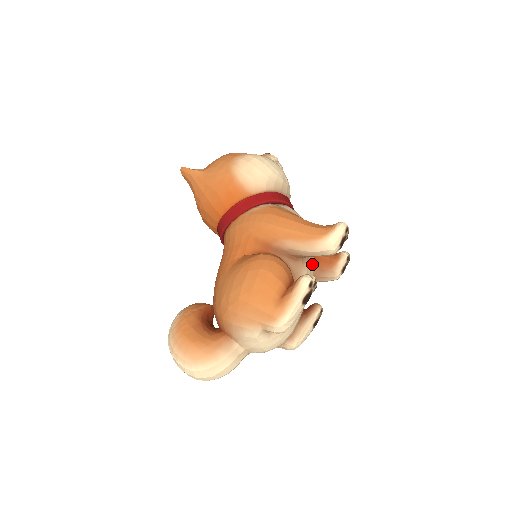
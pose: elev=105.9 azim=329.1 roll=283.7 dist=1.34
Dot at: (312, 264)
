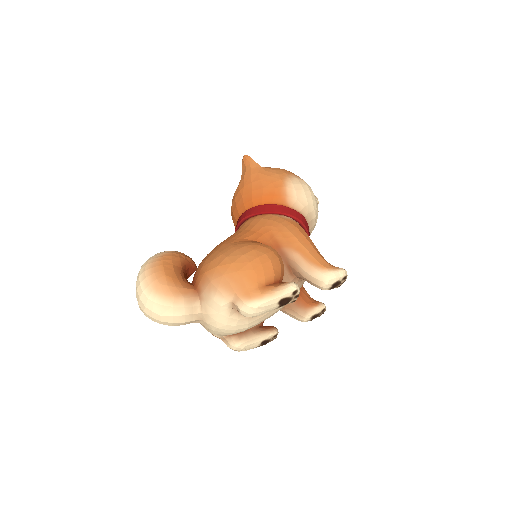
Dot at: occluded
